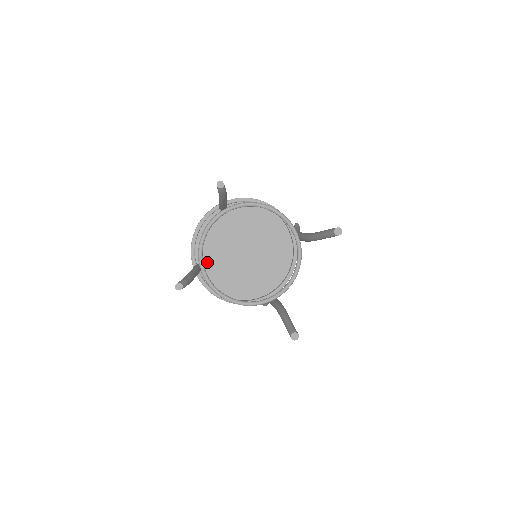
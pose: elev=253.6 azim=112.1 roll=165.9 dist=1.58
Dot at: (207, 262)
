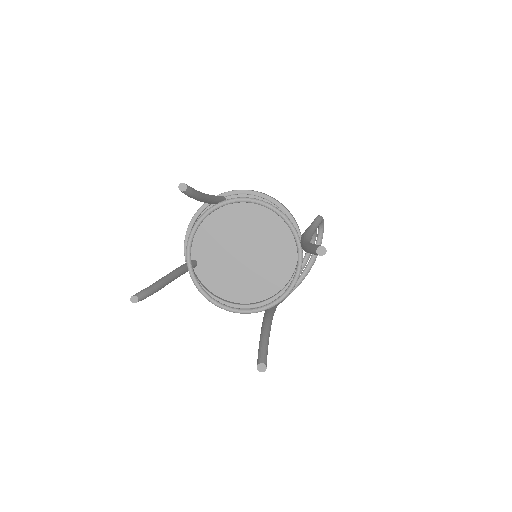
Dot at: (202, 259)
